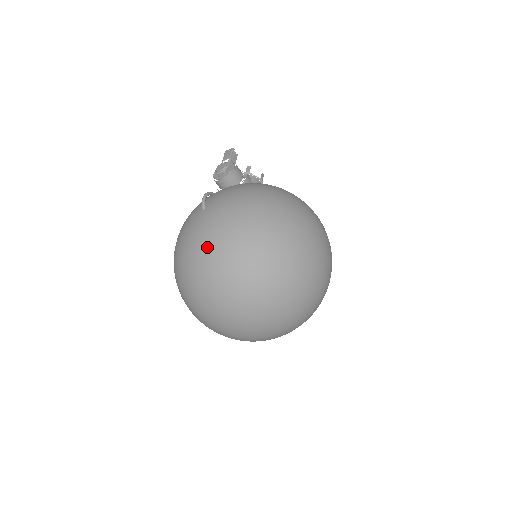
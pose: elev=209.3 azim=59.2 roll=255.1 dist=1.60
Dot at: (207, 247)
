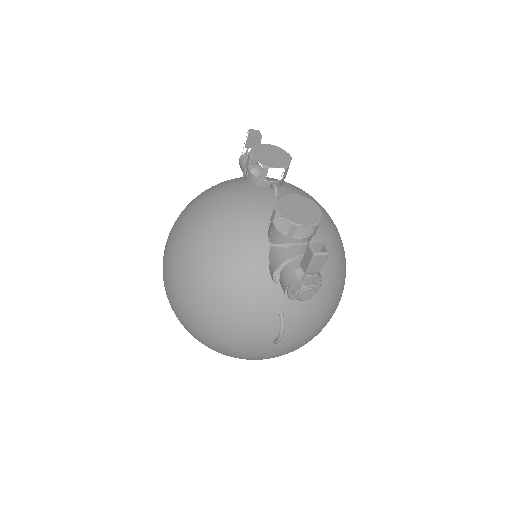
Dot at: occluded
